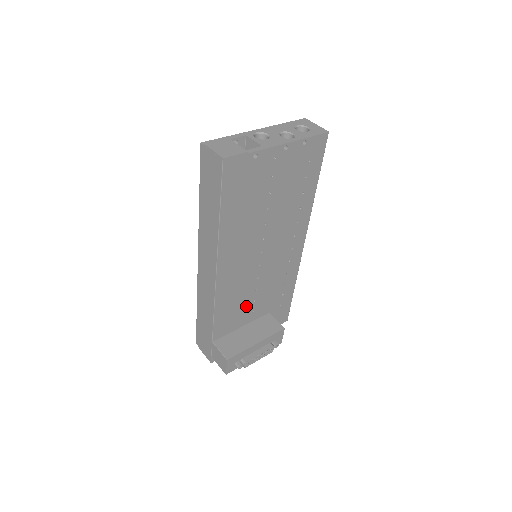
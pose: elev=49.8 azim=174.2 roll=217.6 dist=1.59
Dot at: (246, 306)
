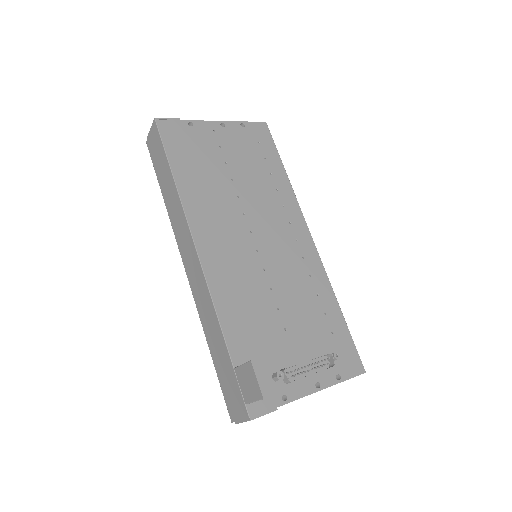
Dot at: (267, 315)
